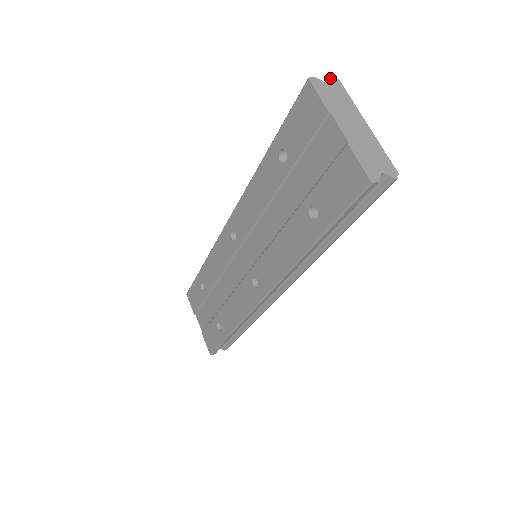
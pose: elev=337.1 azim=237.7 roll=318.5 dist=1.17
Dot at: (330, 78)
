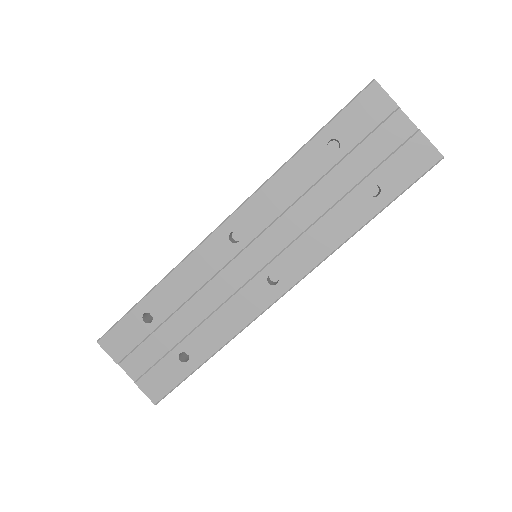
Dot at: occluded
